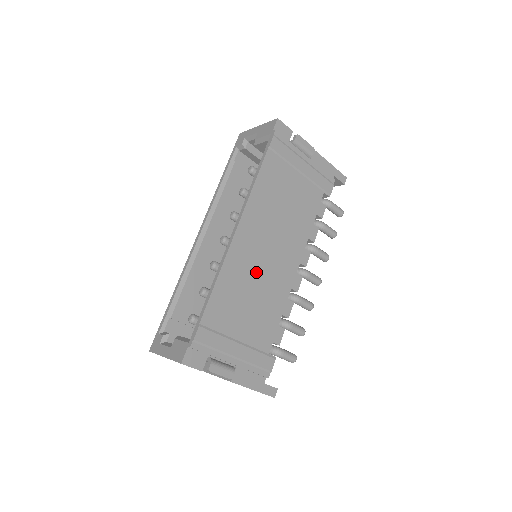
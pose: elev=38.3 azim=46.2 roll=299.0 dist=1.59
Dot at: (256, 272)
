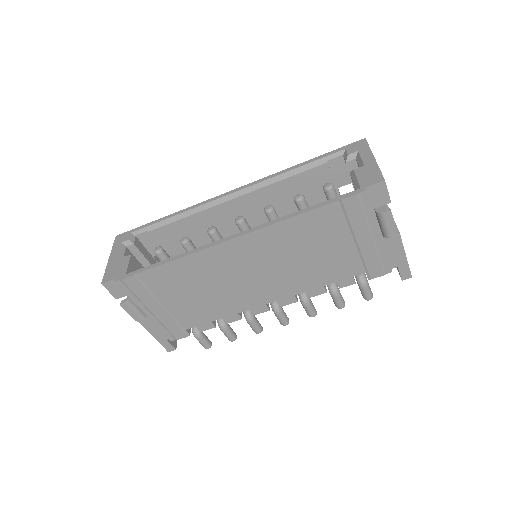
Dot at: (224, 278)
